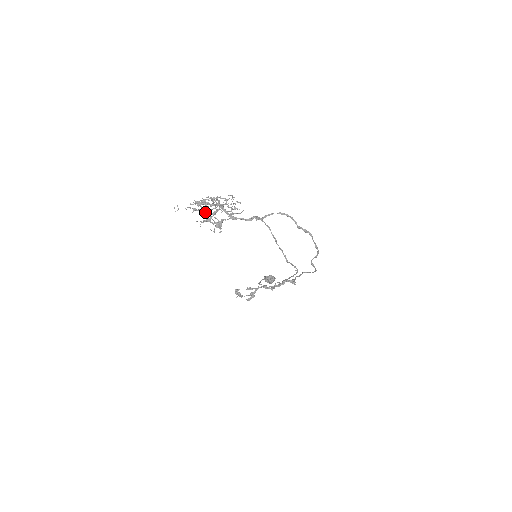
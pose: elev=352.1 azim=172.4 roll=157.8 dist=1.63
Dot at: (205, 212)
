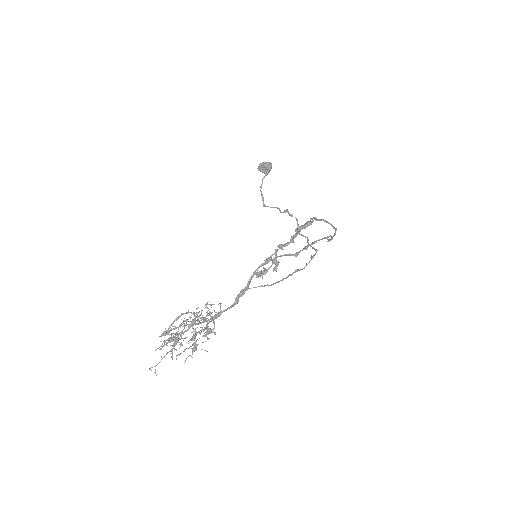
Dot at: occluded
